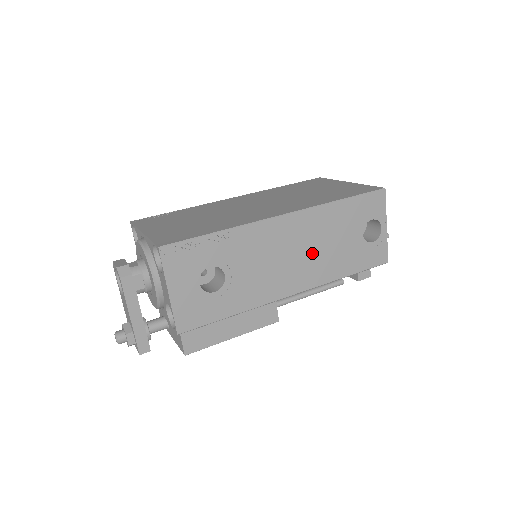
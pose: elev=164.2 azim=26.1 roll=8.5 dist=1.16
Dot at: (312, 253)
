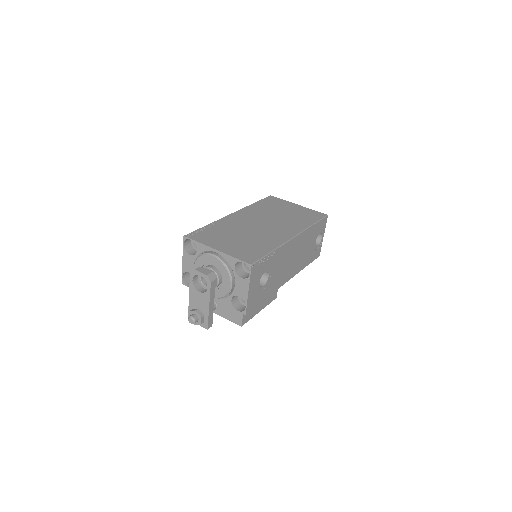
Dot at: (298, 256)
